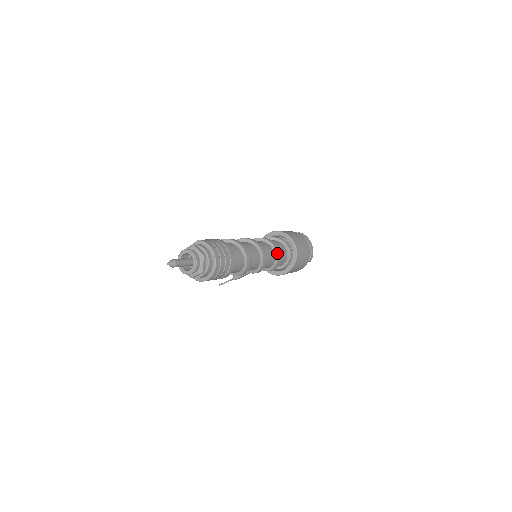
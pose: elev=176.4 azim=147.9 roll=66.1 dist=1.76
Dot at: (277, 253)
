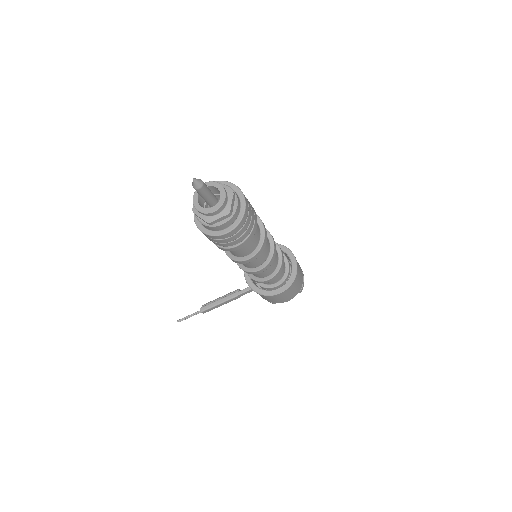
Dot at: (282, 255)
